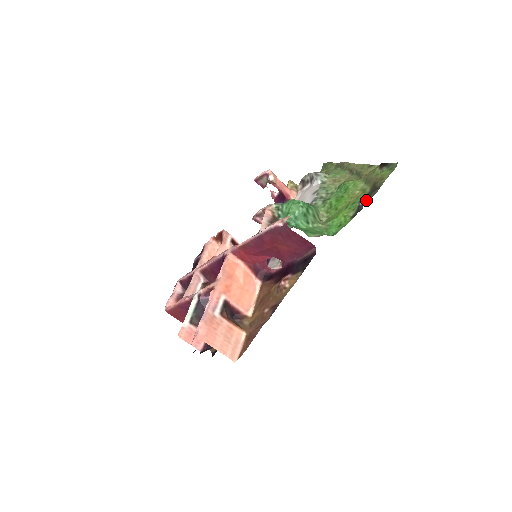
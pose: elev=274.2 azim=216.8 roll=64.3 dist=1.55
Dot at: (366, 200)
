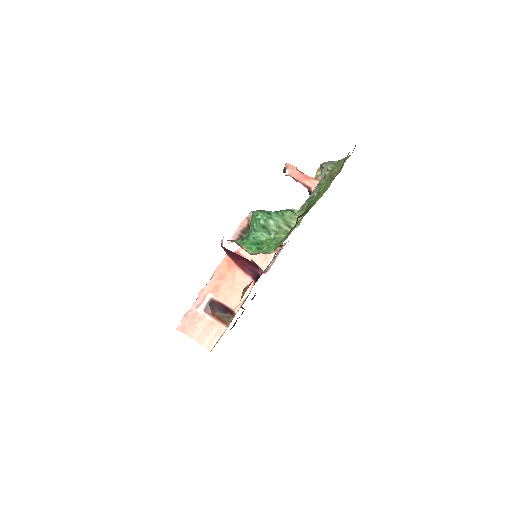
Dot at: (299, 217)
